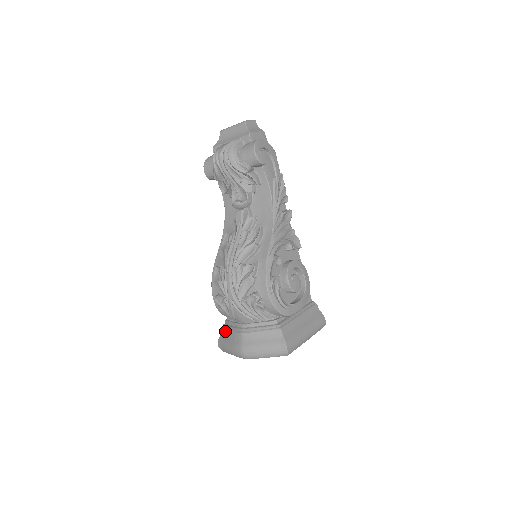
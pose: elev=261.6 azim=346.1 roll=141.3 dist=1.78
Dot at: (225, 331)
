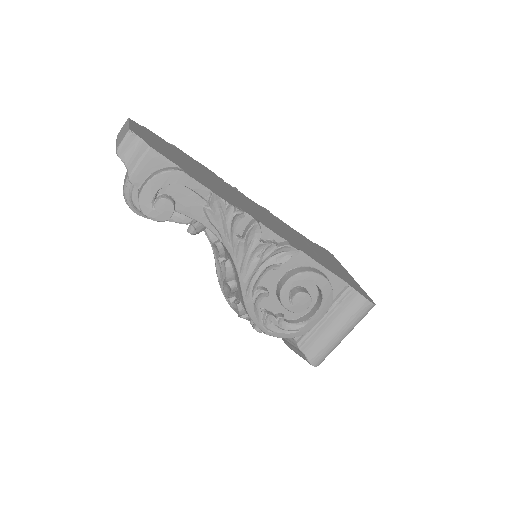
Dot at: occluded
